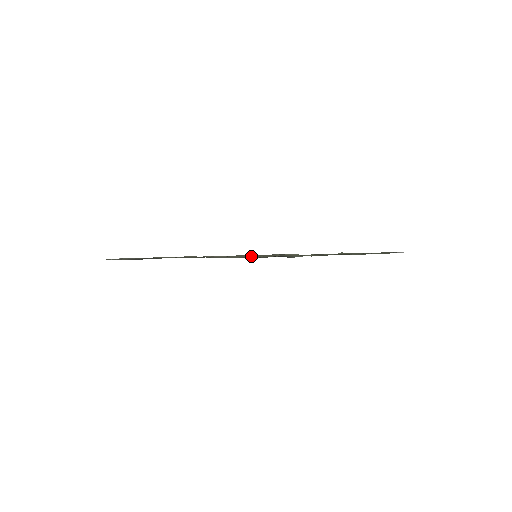
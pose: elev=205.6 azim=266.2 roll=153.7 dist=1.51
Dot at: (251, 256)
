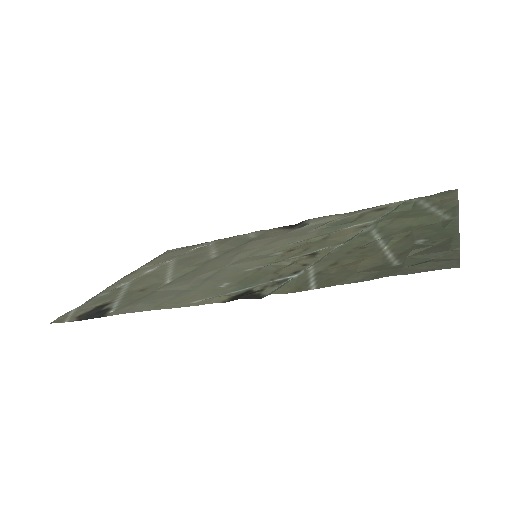
Dot at: (233, 274)
